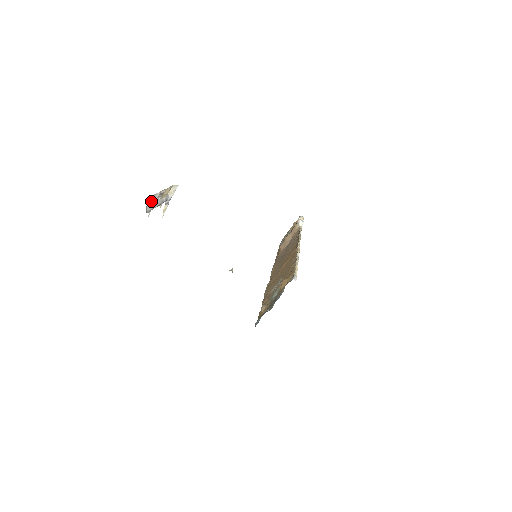
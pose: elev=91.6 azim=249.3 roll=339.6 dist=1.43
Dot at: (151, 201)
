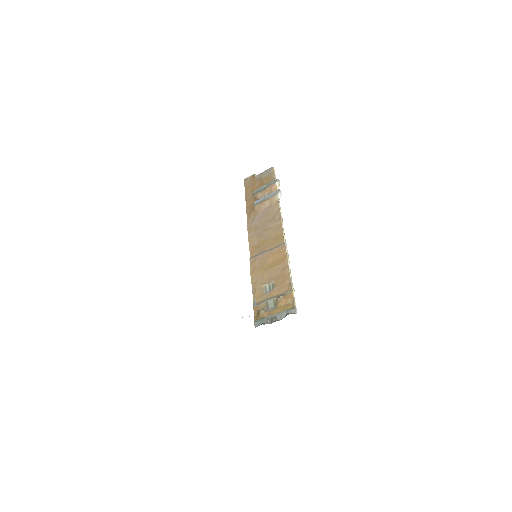
Dot at: occluded
